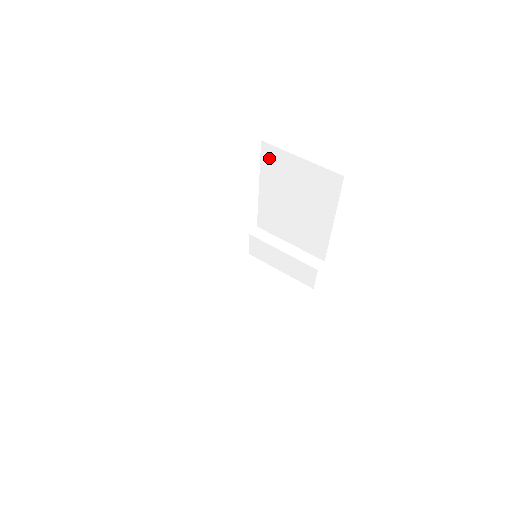
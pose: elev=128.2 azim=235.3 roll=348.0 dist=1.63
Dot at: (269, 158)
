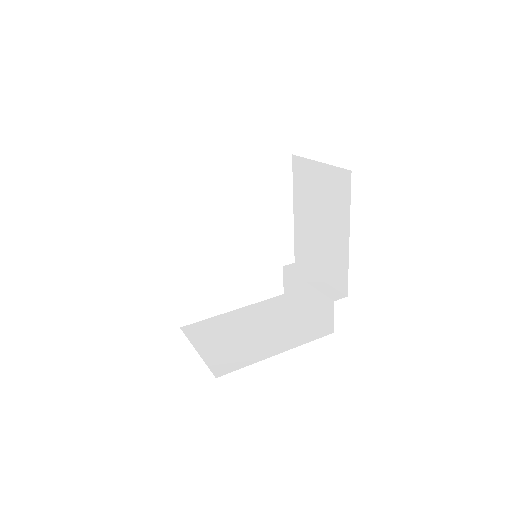
Dot at: (298, 172)
